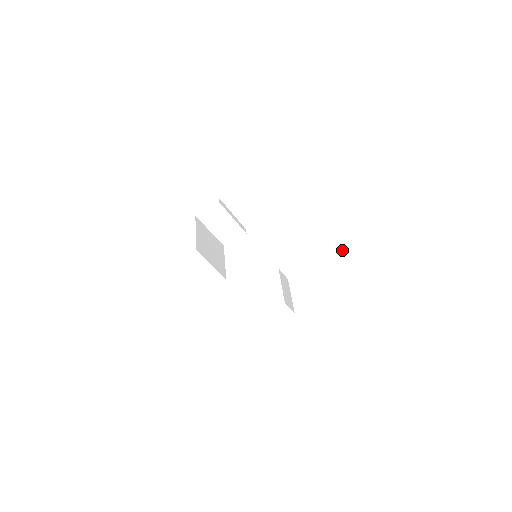
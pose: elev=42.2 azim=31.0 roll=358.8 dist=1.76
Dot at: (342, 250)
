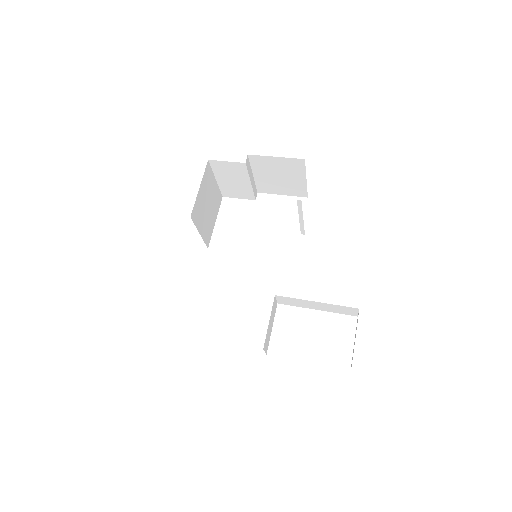
Dot at: (353, 314)
